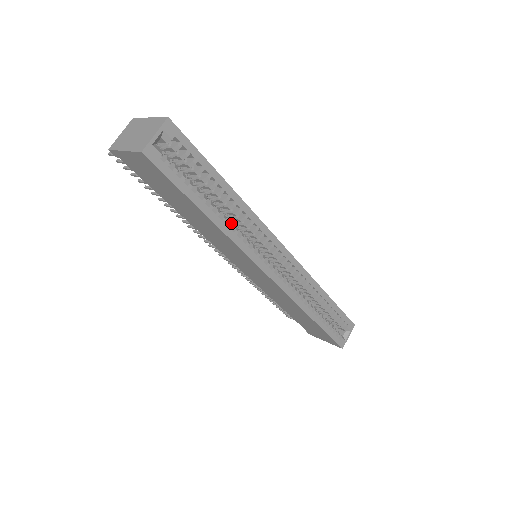
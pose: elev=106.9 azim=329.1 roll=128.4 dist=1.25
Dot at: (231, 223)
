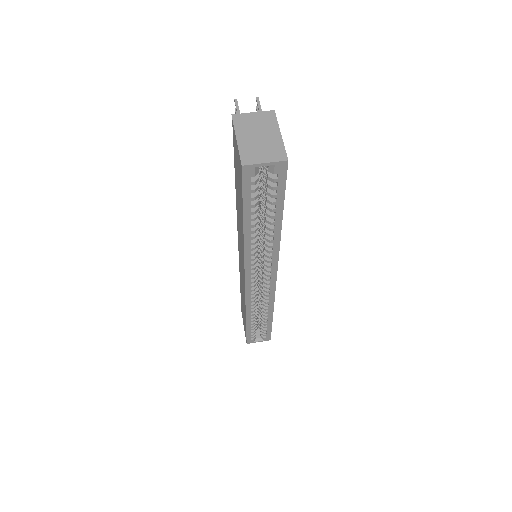
Dot at: (256, 242)
